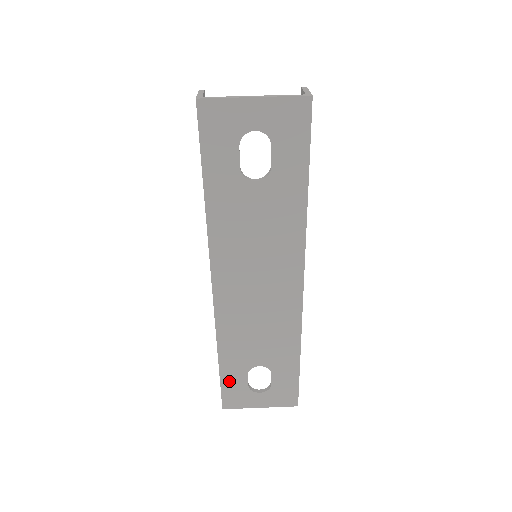
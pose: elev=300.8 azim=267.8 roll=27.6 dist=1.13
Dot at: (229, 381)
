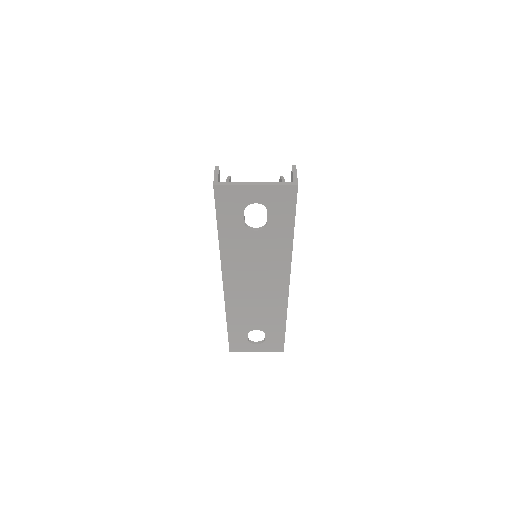
Dot at: (234, 337)
